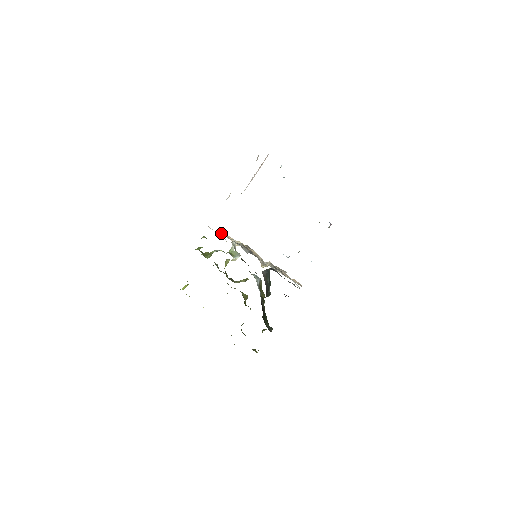
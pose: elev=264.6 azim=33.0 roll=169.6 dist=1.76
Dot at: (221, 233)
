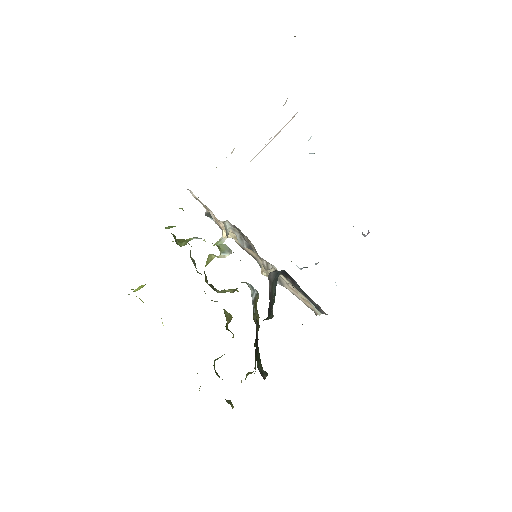
Dot at: (208, 216)
